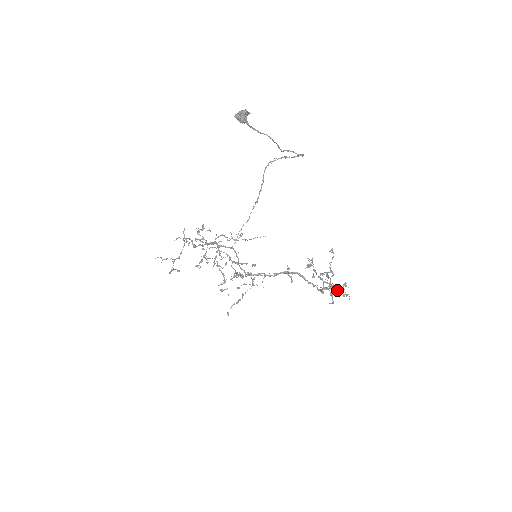
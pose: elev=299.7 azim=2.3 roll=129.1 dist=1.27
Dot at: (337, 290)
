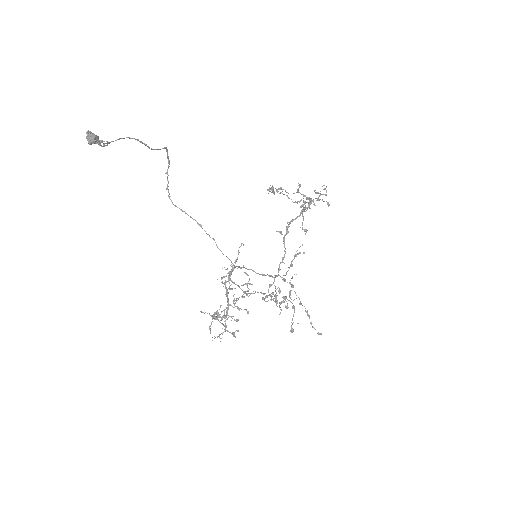
Dot at: (318, 198)
